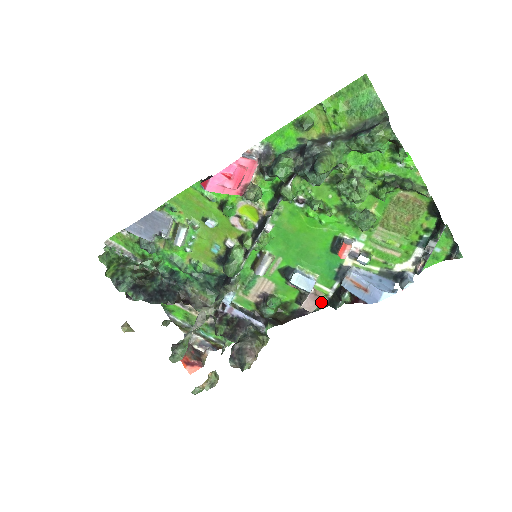
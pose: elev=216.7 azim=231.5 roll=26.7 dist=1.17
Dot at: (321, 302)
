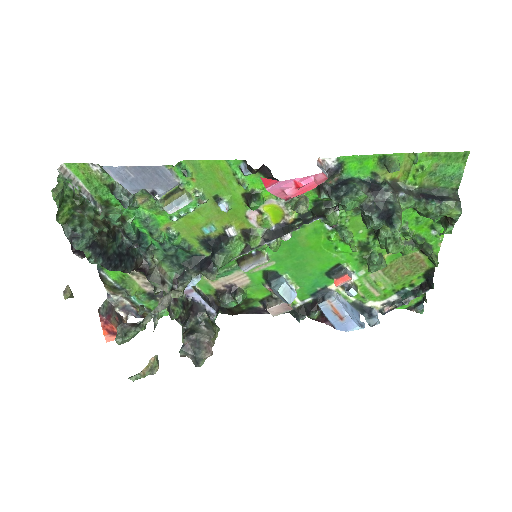
Dot at: occluded
